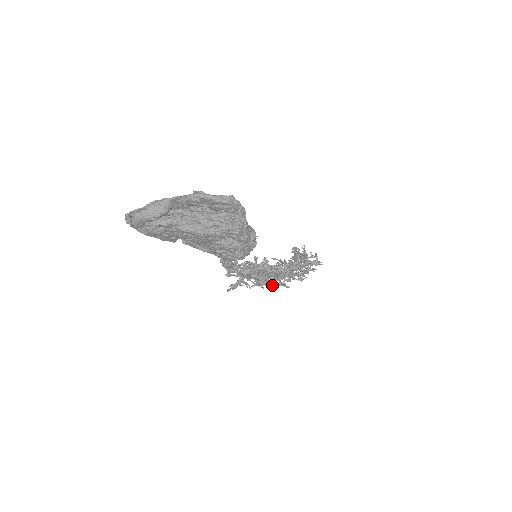
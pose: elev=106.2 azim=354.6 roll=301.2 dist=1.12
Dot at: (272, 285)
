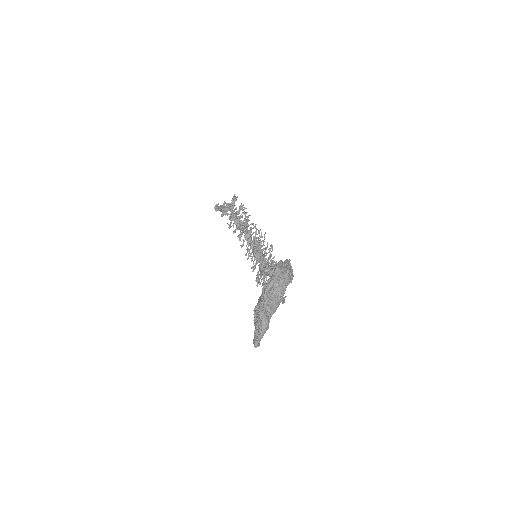
Dot at: occluded
